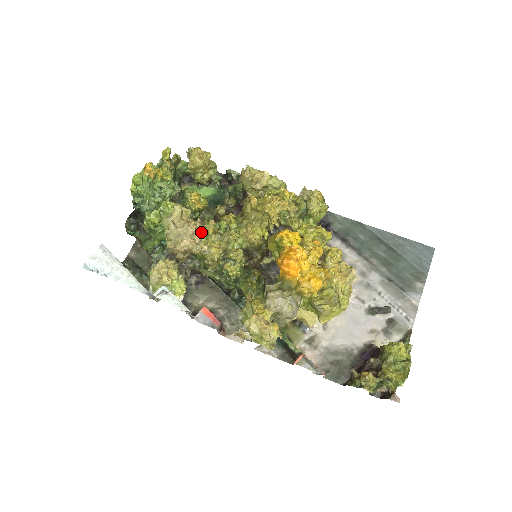
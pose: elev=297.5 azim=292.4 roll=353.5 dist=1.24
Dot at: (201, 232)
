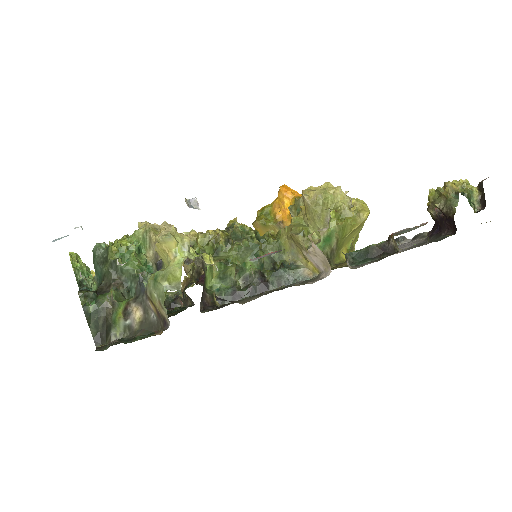
Dot at: occluded
